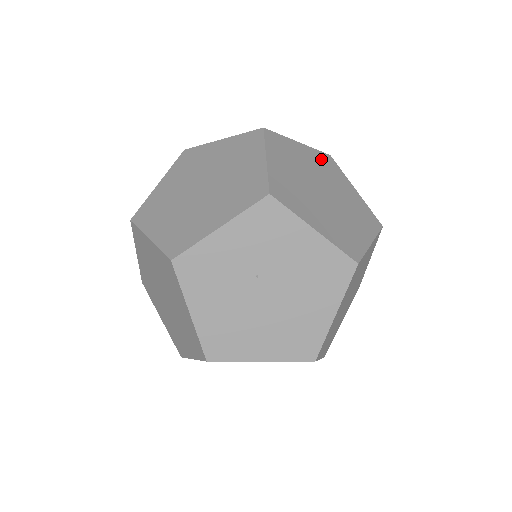
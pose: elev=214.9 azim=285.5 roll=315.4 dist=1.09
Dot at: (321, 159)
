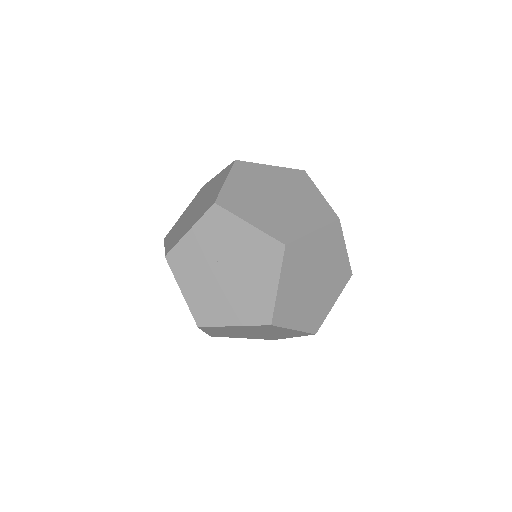
Dot at: (290, 175)
